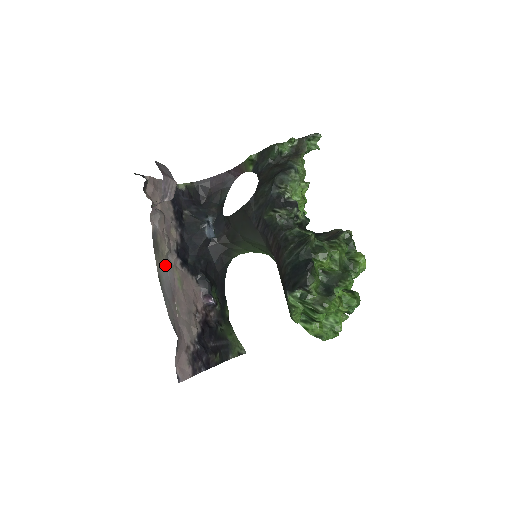
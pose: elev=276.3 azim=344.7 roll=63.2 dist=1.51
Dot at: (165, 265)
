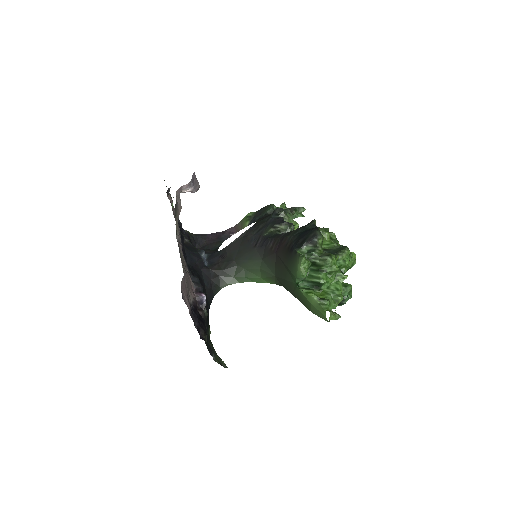
Dot at: occluded
